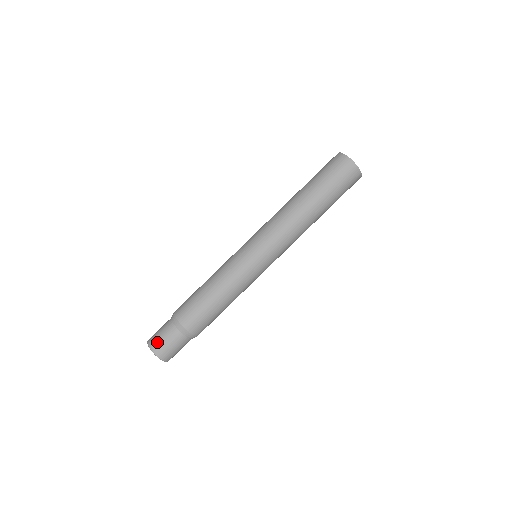
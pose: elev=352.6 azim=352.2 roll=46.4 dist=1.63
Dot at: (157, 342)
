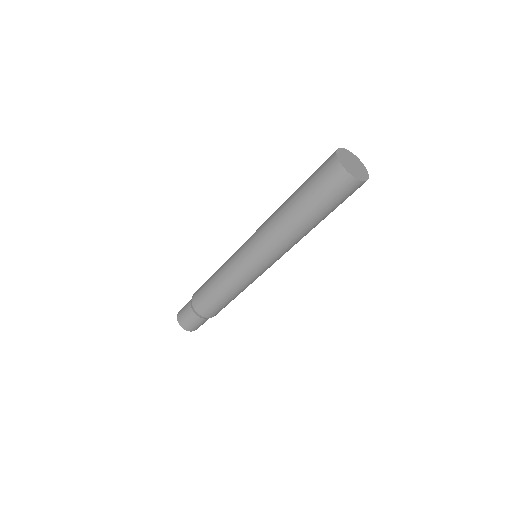
Dot at: (181, 309)
